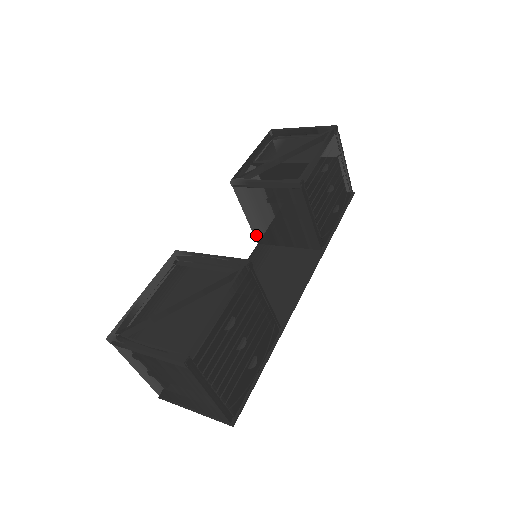
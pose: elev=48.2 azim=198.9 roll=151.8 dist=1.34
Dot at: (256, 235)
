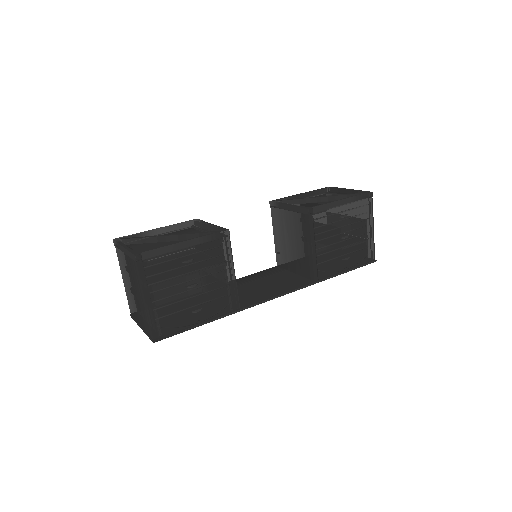
Dot at: (277, 257)
